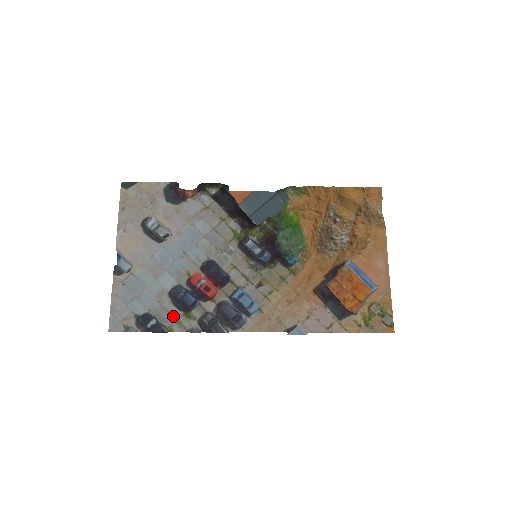
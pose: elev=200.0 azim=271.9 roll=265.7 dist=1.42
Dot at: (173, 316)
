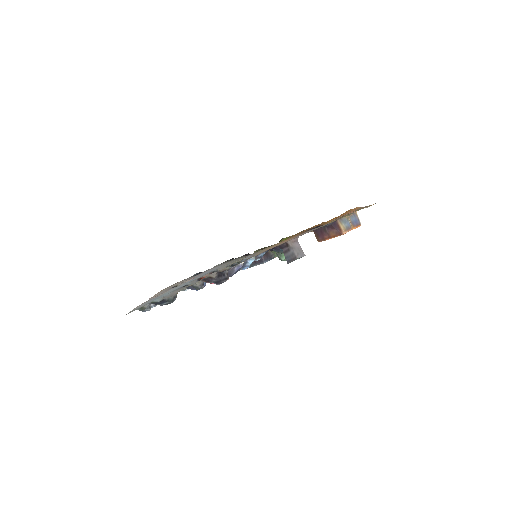
Dot at: occluded
